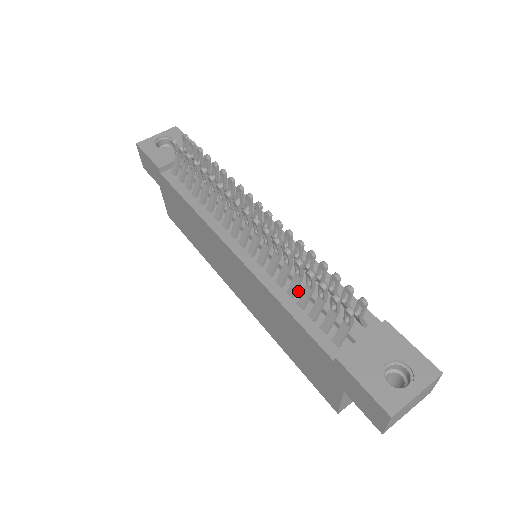
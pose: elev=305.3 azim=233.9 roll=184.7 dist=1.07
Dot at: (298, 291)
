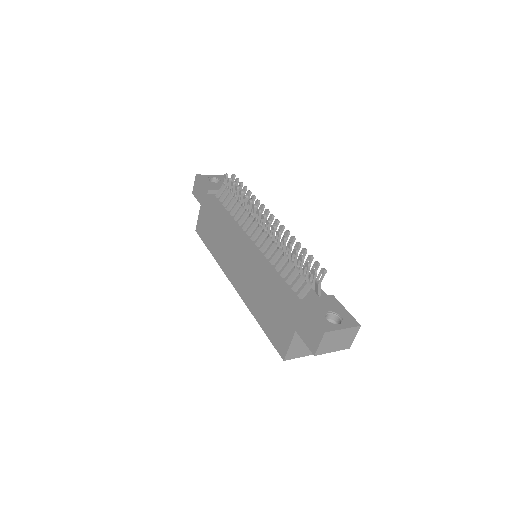
Dot at: (282, 270)
